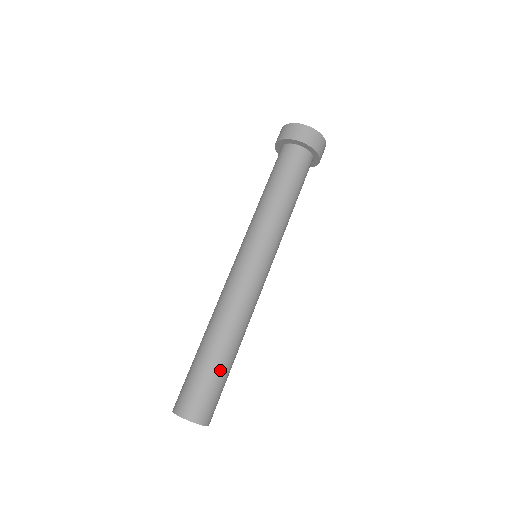
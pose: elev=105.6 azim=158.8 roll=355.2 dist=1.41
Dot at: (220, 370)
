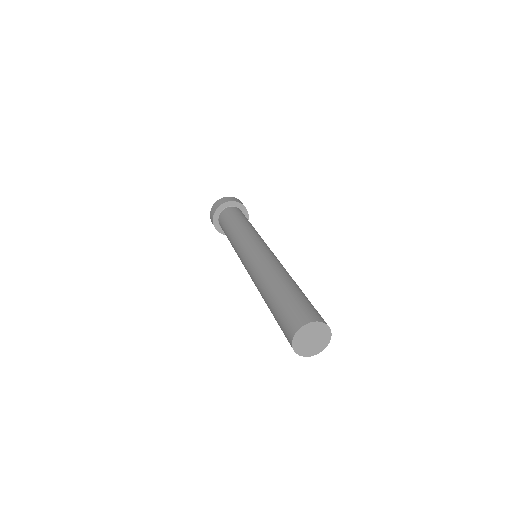
Dot at: (301, 293)
